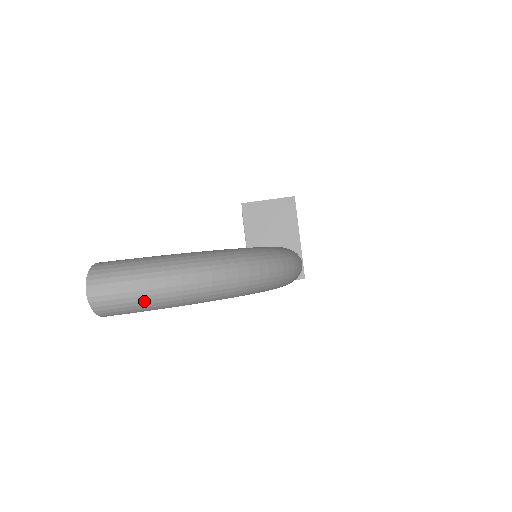
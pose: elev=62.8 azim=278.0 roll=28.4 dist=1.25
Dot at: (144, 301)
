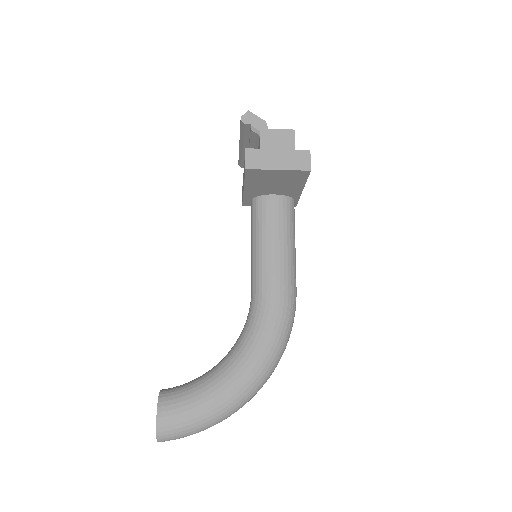
Dot at: occluded
